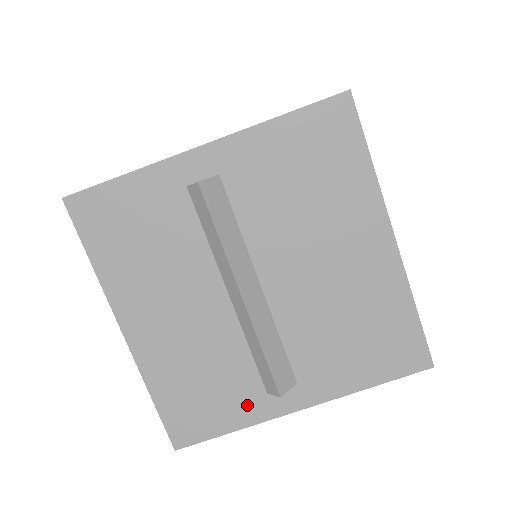
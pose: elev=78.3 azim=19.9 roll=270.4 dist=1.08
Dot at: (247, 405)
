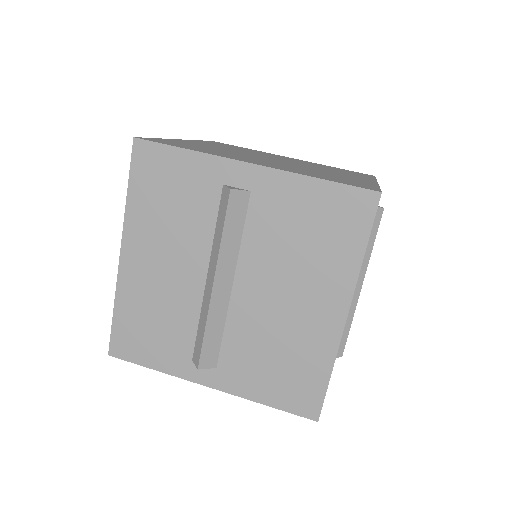
Dot at: (174, 359)
